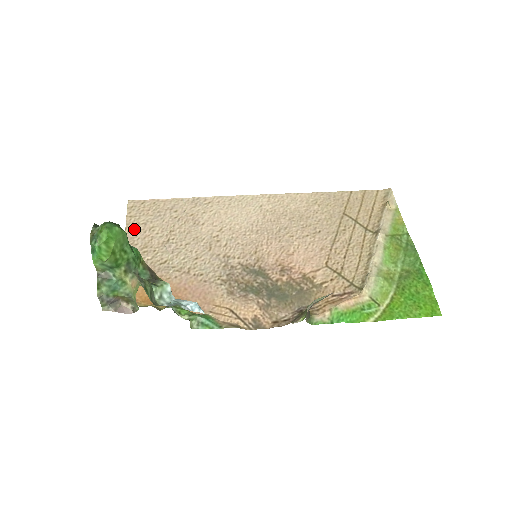
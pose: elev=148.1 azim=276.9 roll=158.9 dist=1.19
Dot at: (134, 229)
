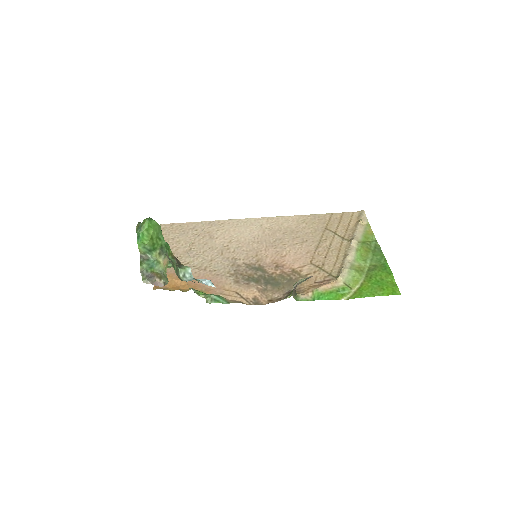
Dot at: occluded
